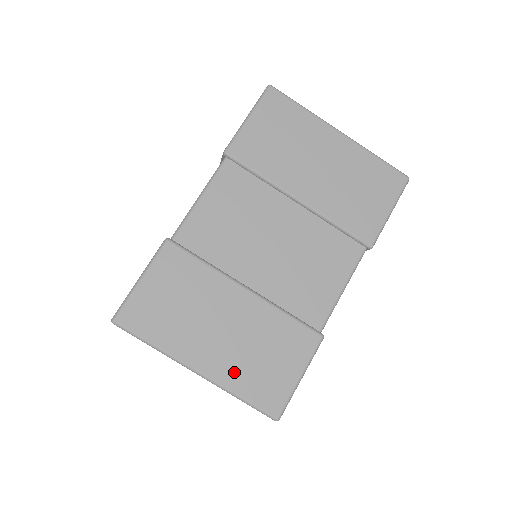
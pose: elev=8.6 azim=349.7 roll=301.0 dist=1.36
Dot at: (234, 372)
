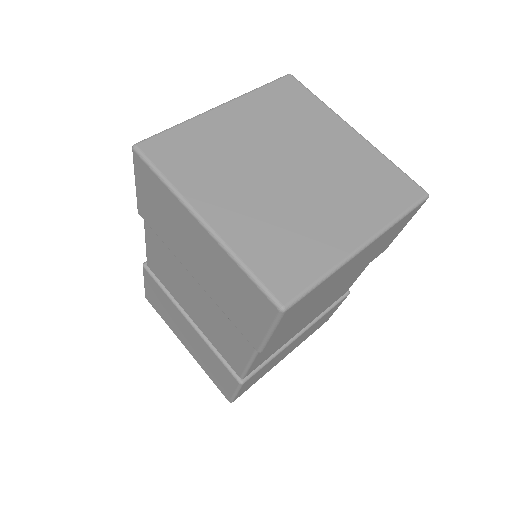
Dot at: (201, 362)
